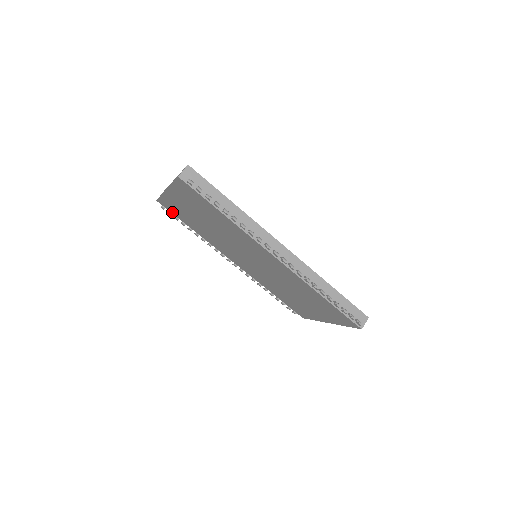
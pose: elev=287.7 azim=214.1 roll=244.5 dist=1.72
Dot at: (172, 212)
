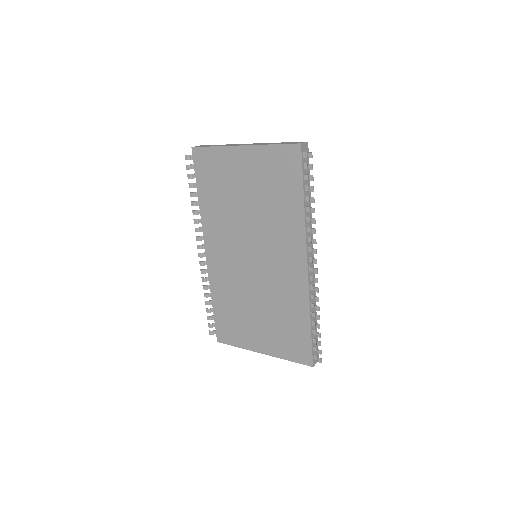
Dot at: (197, 168)
